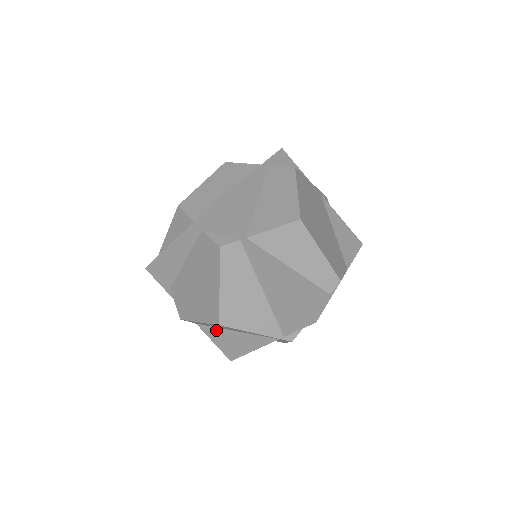
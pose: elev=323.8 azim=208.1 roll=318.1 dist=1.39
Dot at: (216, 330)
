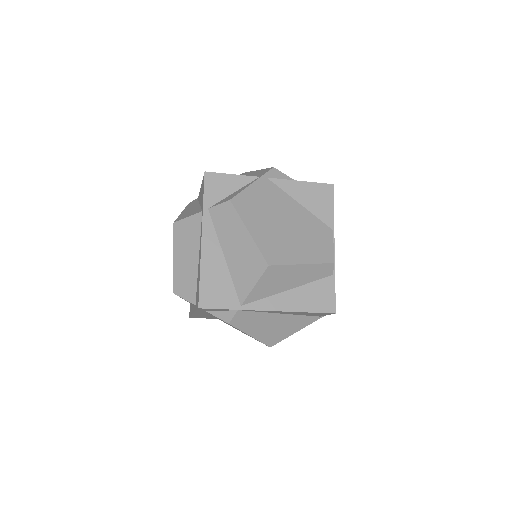
Dot at: occluded
